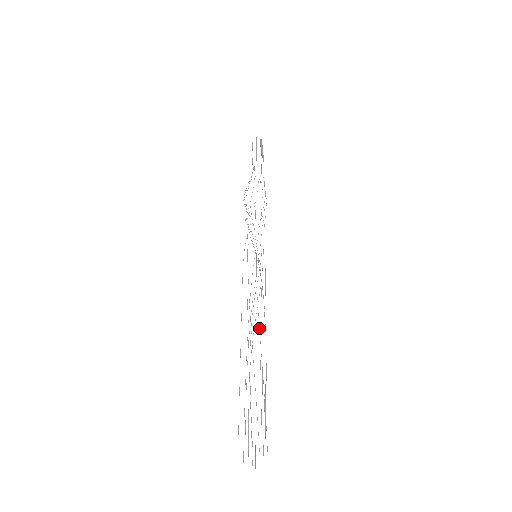
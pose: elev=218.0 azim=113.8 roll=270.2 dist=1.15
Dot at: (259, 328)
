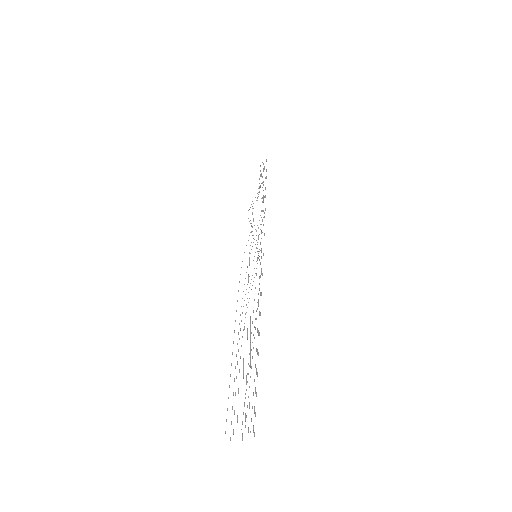
Dot at: occluded
